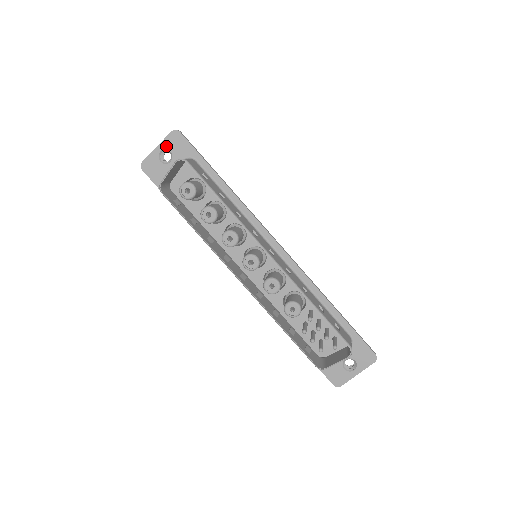
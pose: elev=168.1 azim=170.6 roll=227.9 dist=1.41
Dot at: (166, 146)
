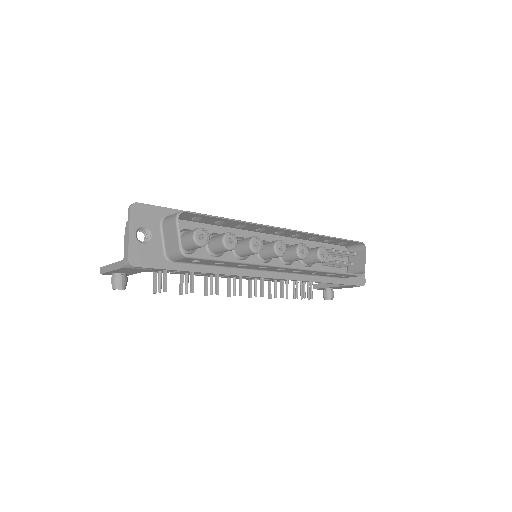
Dot at: (136, 225)
